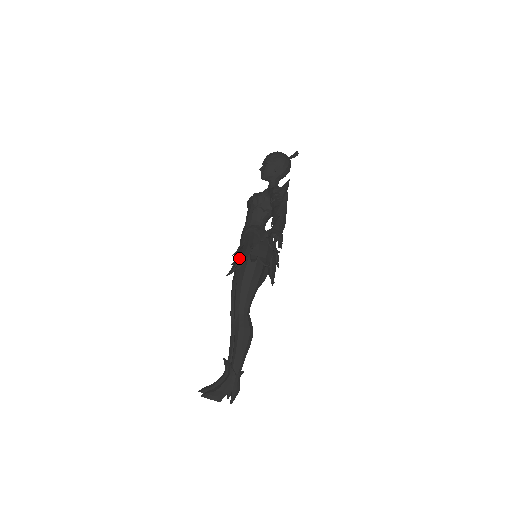
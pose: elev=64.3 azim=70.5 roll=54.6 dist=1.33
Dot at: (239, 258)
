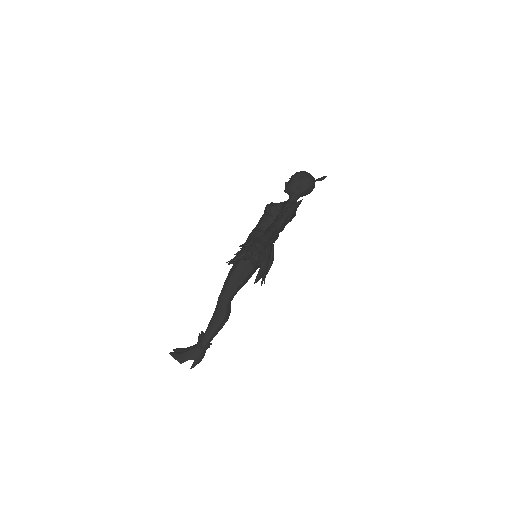
Dot at: (238, 253)
